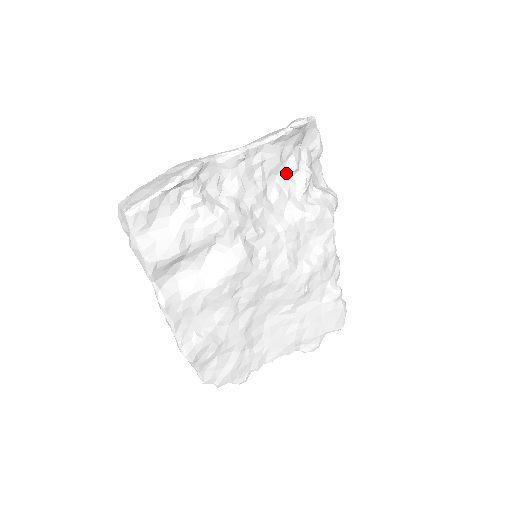
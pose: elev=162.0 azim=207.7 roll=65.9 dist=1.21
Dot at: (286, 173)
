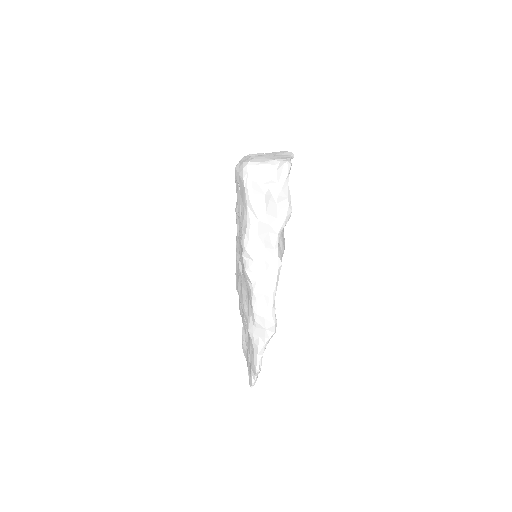
Dot at: occluded
